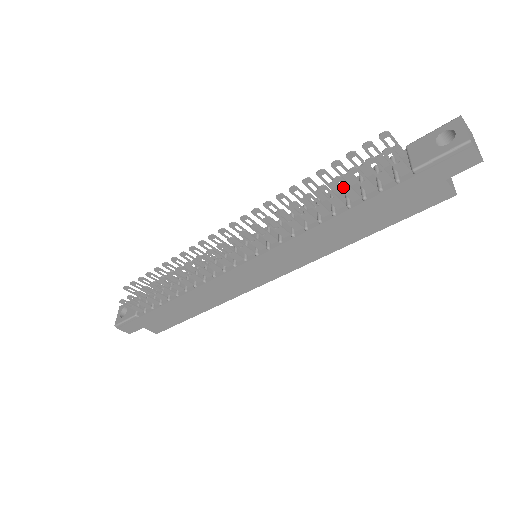
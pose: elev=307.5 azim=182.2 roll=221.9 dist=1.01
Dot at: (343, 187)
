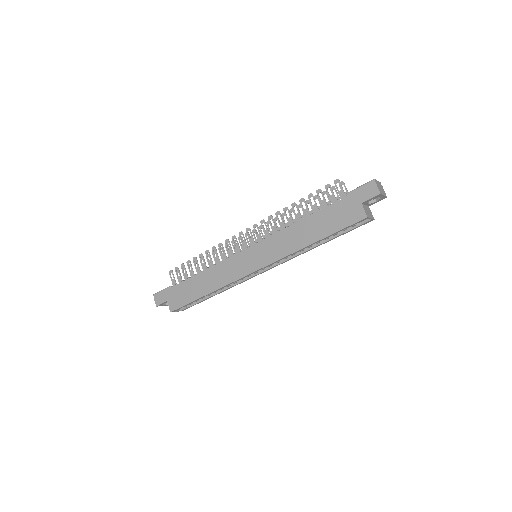
Dot at: occluded
